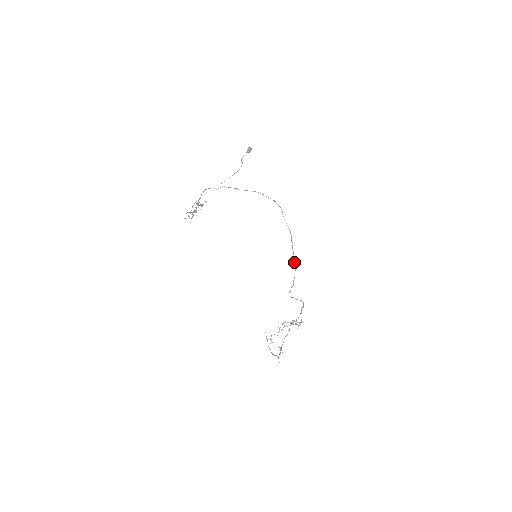
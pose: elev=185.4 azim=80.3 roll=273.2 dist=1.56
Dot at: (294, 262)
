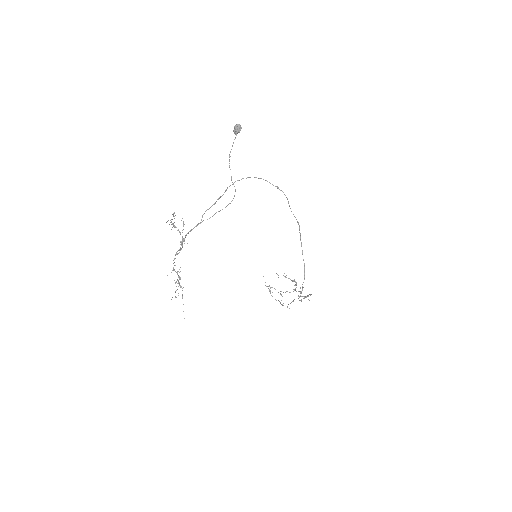
Dot at: (303, 260)
